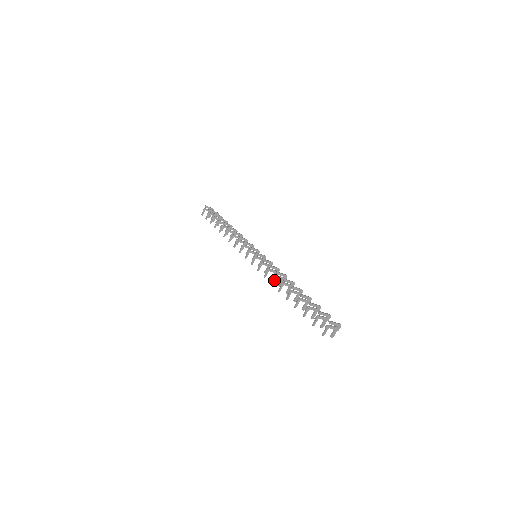
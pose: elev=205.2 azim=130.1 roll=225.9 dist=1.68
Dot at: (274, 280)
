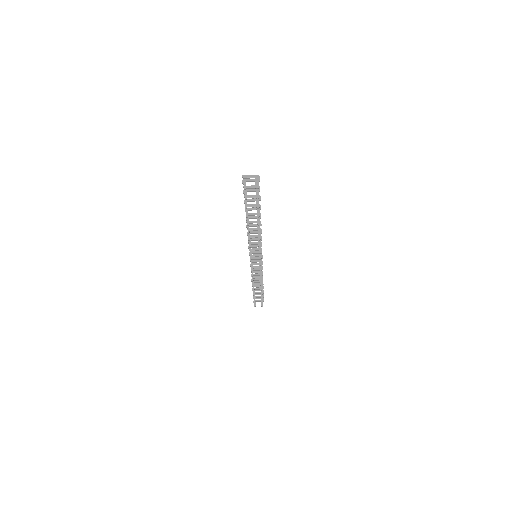
Dot at: (249, 236)
